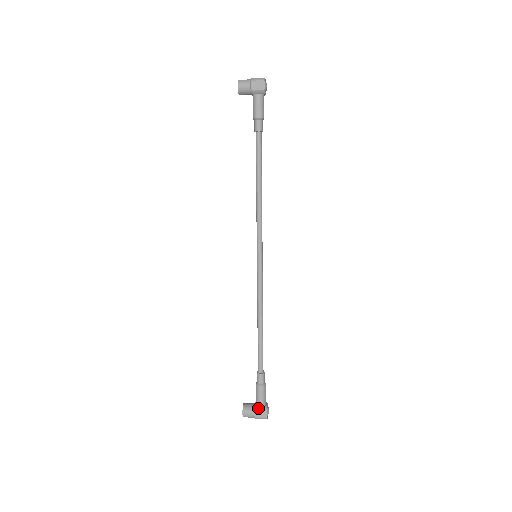
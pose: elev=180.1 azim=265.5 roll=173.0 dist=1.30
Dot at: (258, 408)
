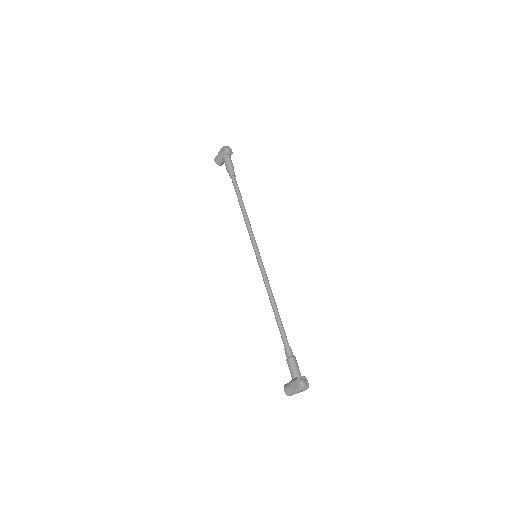
Dot at: (292, 381)
